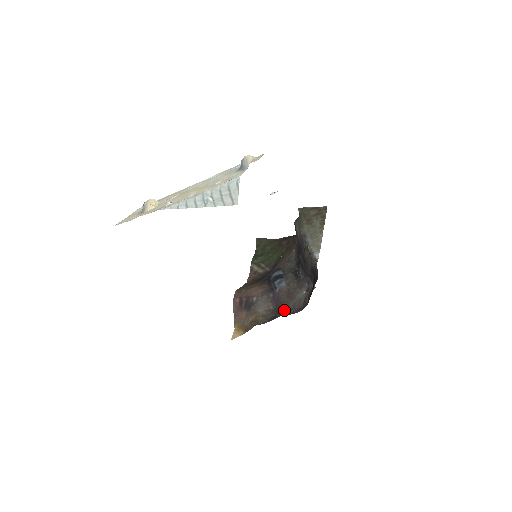
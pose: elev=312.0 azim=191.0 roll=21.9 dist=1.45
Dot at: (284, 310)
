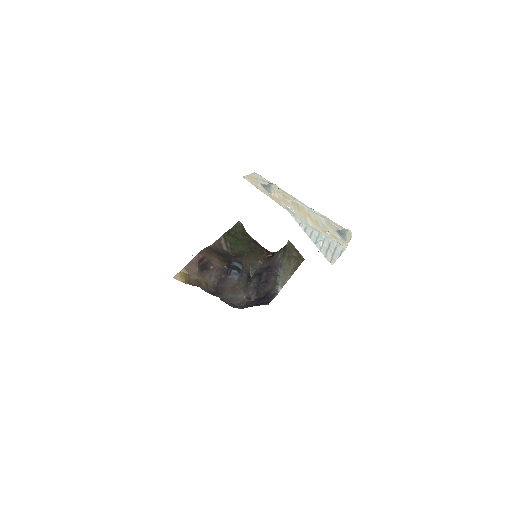
Dot at: (222, 294)
